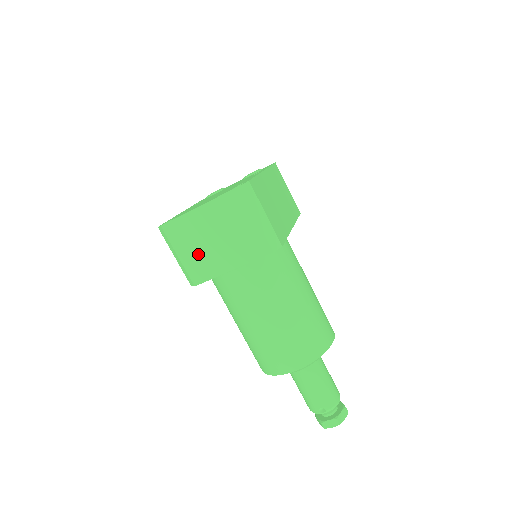
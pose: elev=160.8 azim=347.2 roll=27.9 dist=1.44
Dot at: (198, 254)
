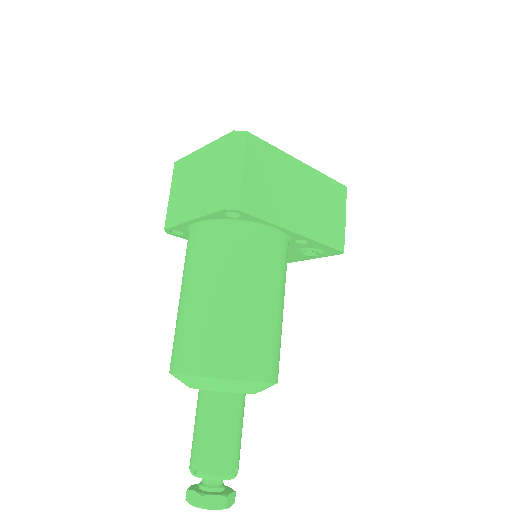
Dot at: (180, 196)
